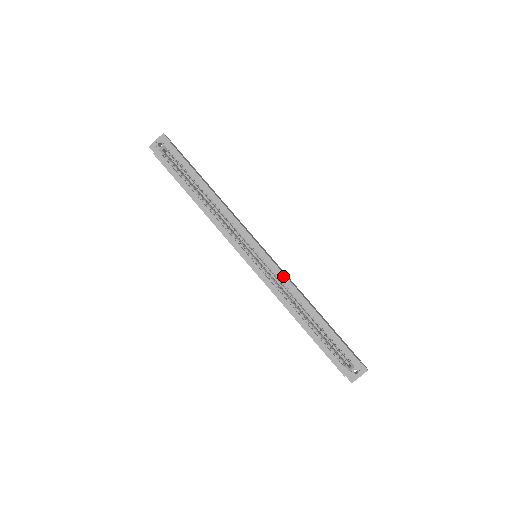
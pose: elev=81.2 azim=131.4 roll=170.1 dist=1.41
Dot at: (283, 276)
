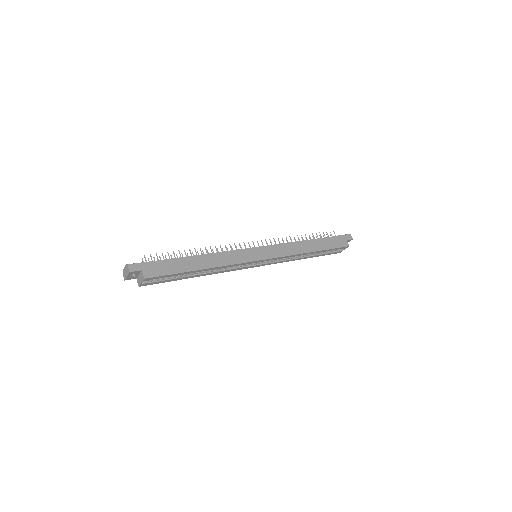
Dot at: (284, 257)
